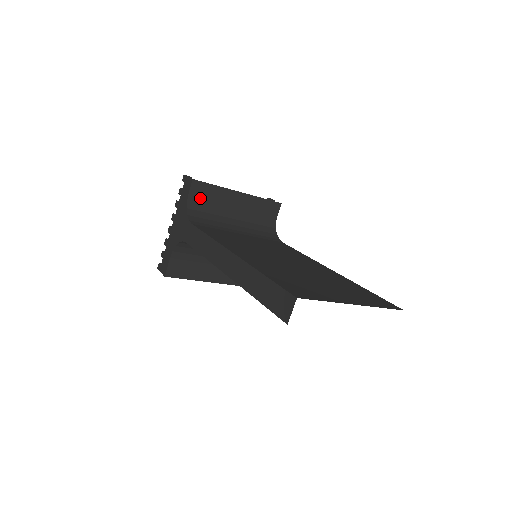
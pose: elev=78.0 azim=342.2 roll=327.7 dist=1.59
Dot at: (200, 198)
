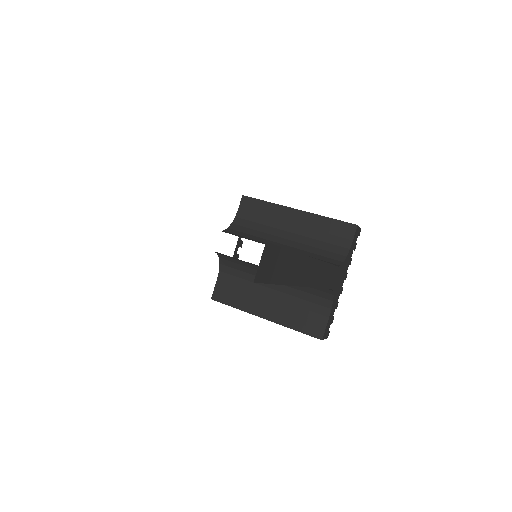
Dot at: (250, 215)
